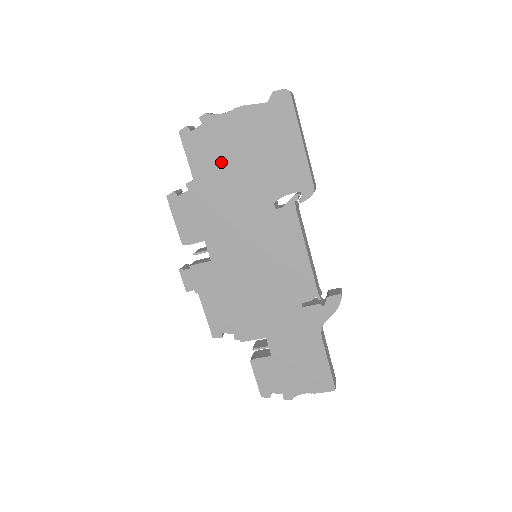
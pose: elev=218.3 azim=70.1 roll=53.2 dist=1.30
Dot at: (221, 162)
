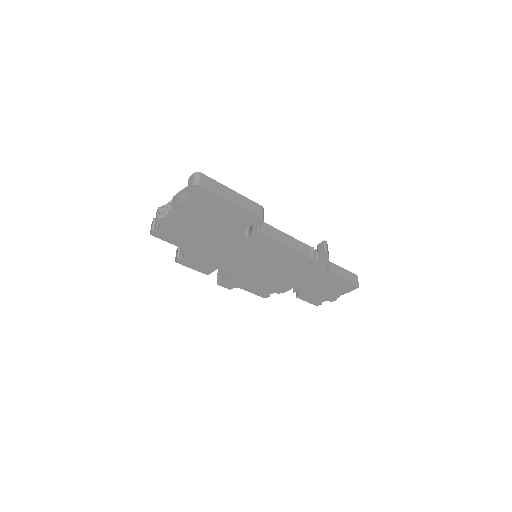
Dot at: (191, 235)
